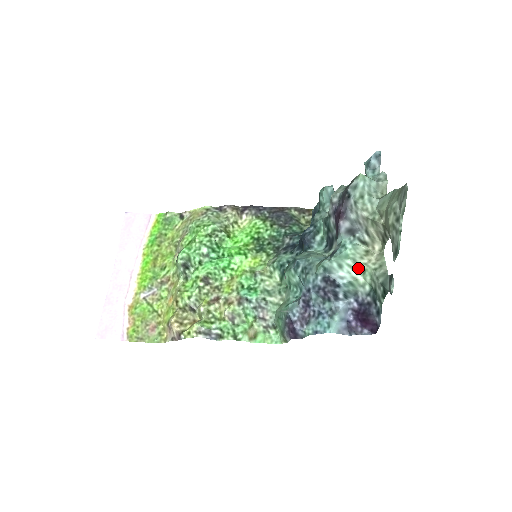
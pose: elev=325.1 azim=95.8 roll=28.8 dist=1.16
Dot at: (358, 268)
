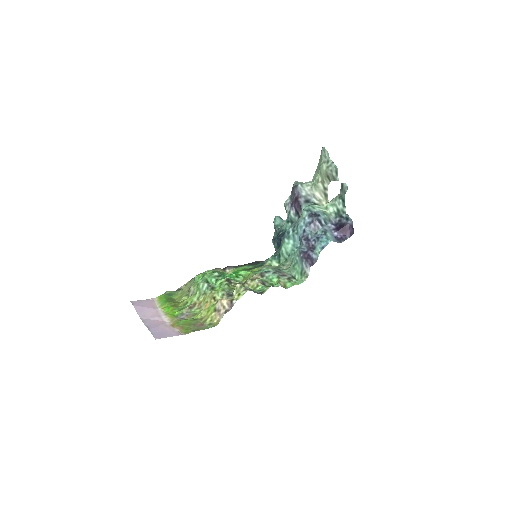
Dot at: (322, 207)
